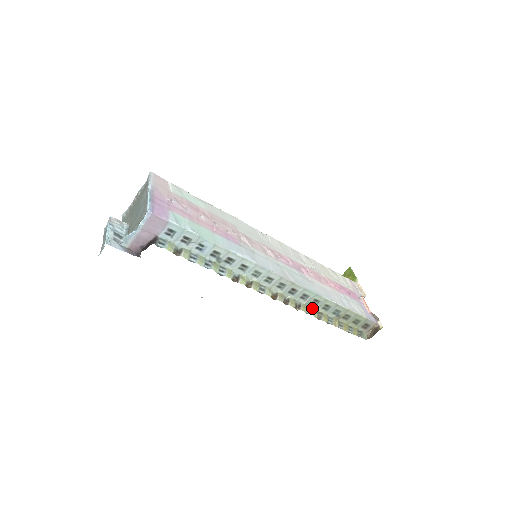
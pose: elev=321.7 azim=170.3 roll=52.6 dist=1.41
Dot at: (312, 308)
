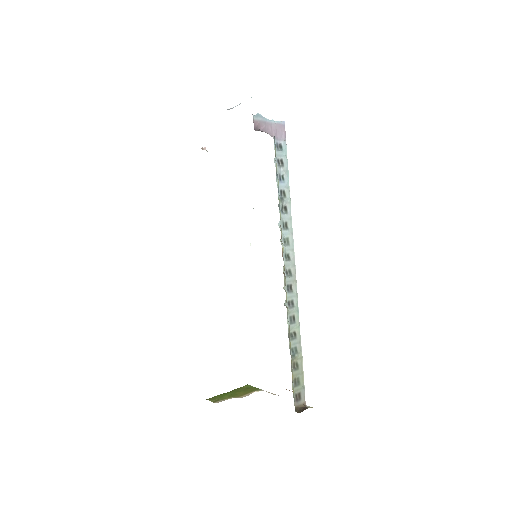
Dot at: (288, 322)
